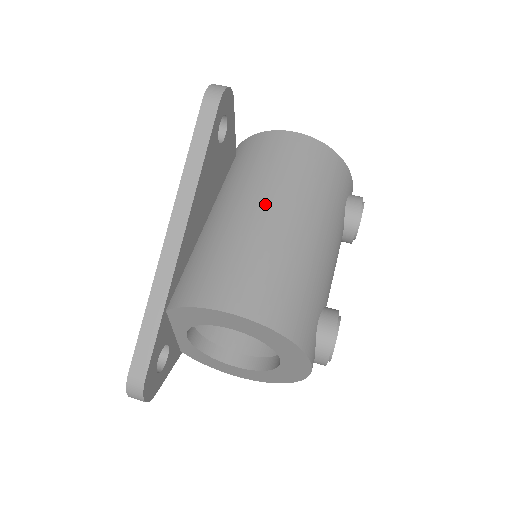
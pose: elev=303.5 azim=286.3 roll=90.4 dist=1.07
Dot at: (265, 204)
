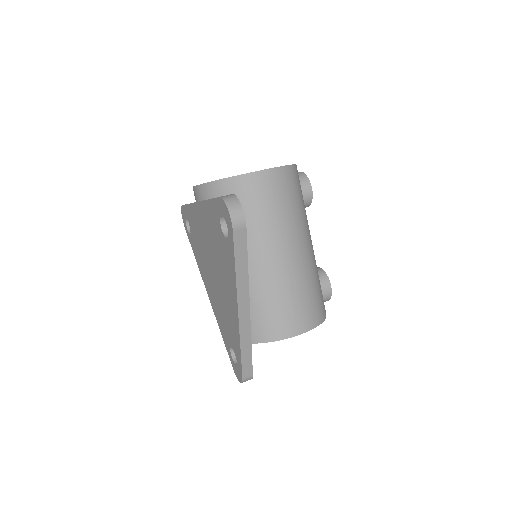
Dot at: (278, 251)
